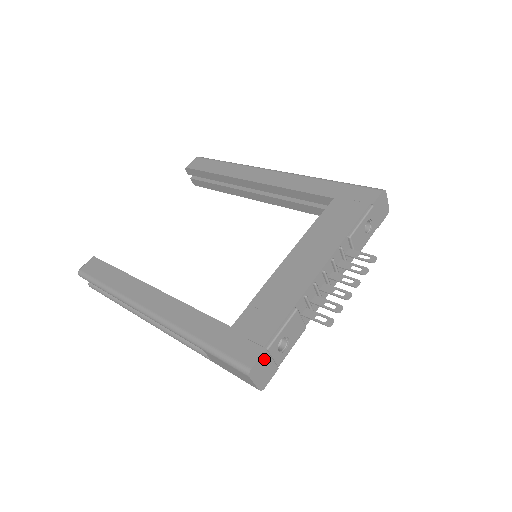
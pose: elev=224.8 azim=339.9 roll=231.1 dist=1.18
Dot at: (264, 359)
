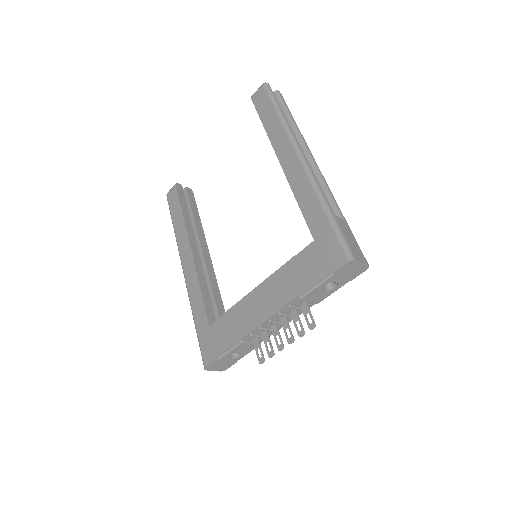
Dot at: (217, 363)
